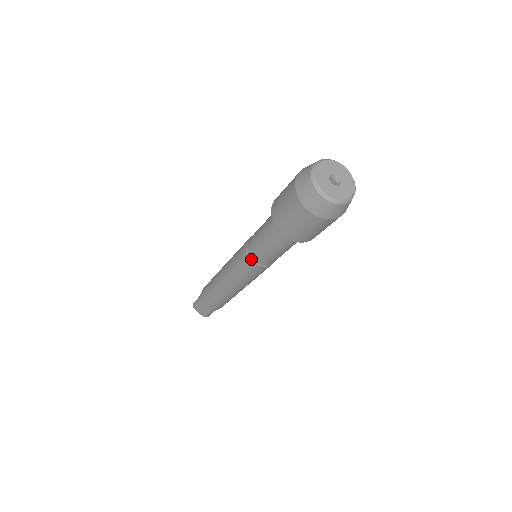
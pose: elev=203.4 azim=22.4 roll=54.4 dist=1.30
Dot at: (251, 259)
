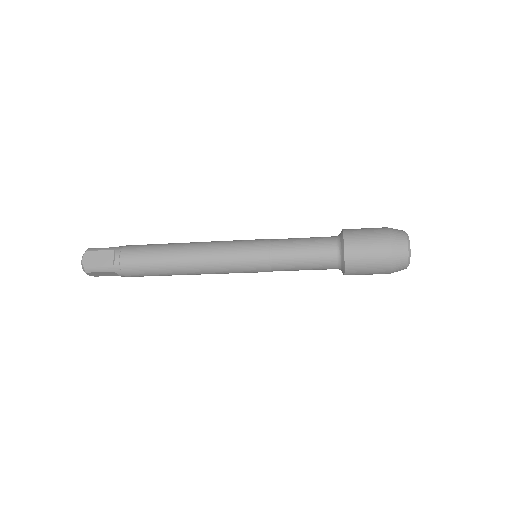
Dot at: (272, 270)
